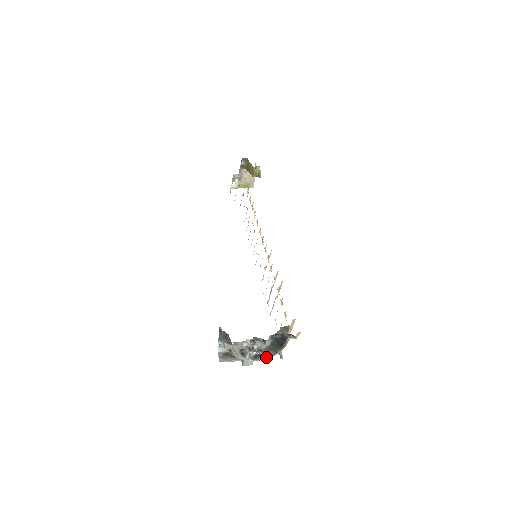
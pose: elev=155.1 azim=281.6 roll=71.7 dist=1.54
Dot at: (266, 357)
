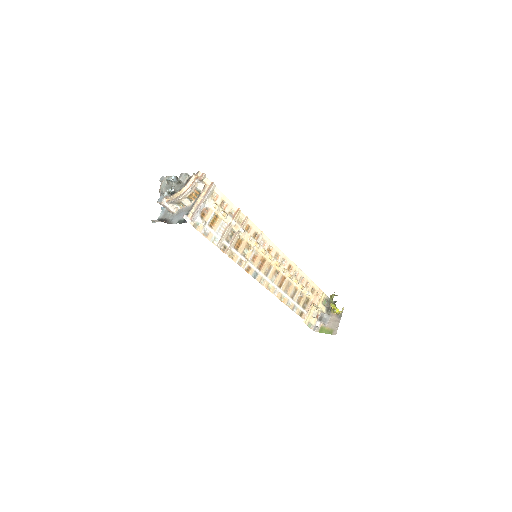
Dot at: (173, 194)
